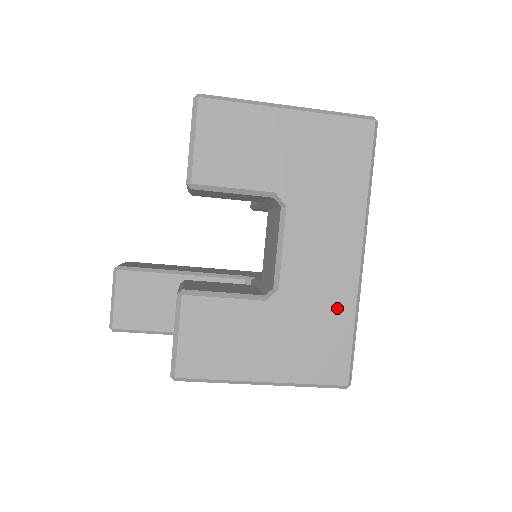
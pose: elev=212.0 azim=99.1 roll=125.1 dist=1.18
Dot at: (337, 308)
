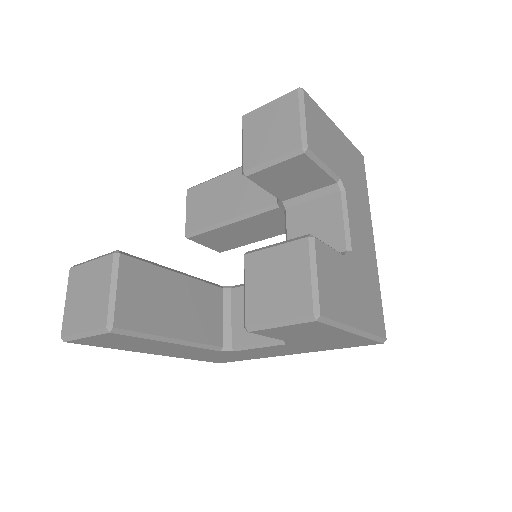
Dot at: (373, 275)
